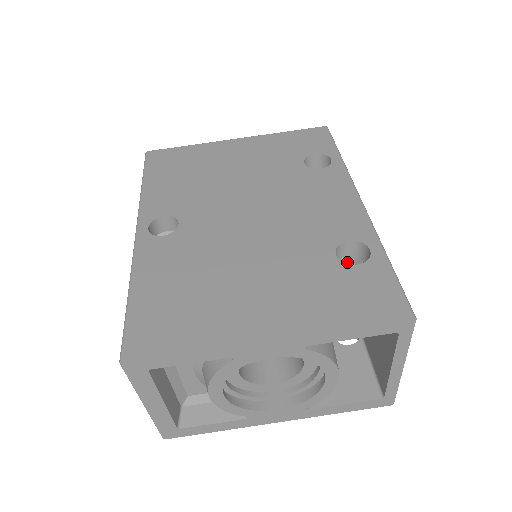
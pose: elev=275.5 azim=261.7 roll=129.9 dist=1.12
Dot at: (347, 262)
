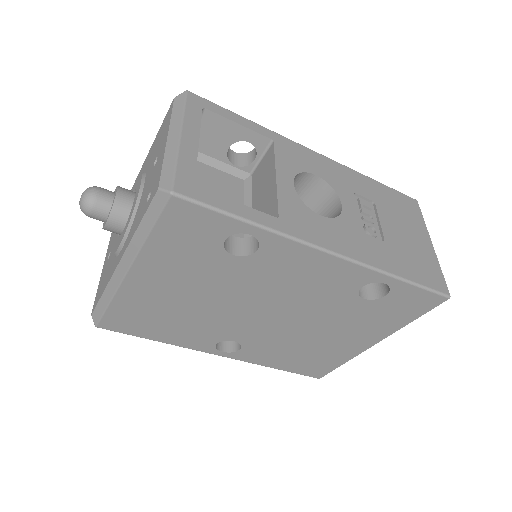
Dot at: occluded
